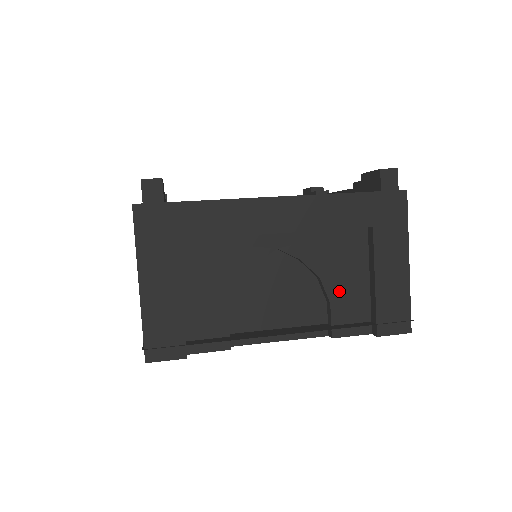
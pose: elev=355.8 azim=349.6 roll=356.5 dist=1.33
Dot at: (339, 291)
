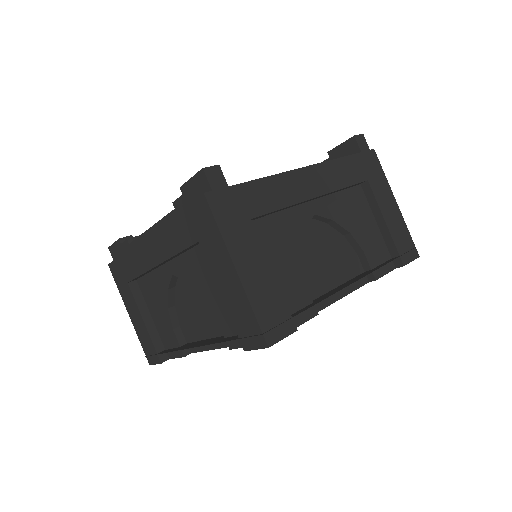
Dot at: (364, 239)
